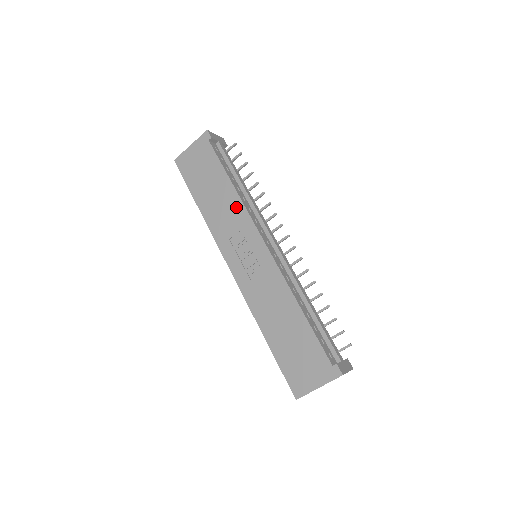
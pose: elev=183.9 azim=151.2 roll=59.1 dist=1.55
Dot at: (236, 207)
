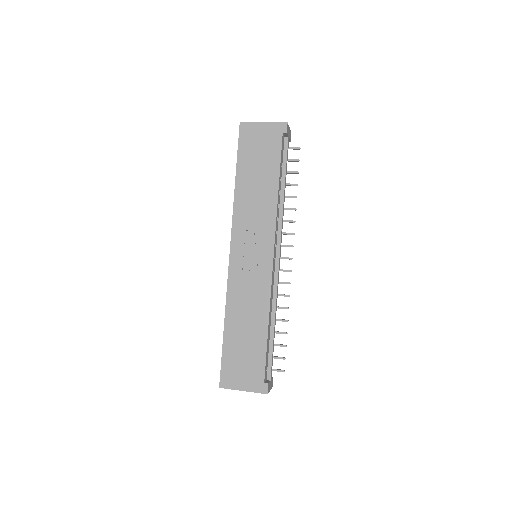
Dot at: (269, 209)
